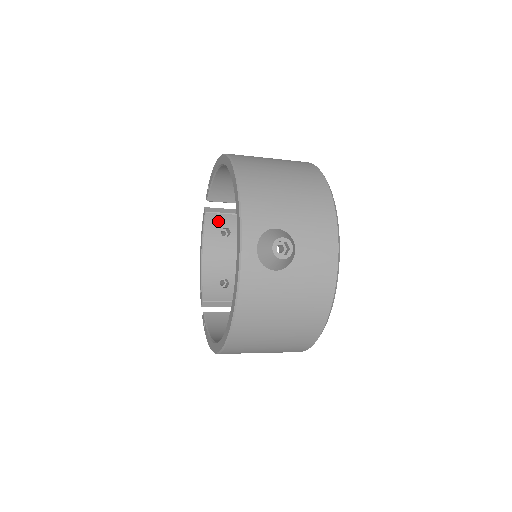
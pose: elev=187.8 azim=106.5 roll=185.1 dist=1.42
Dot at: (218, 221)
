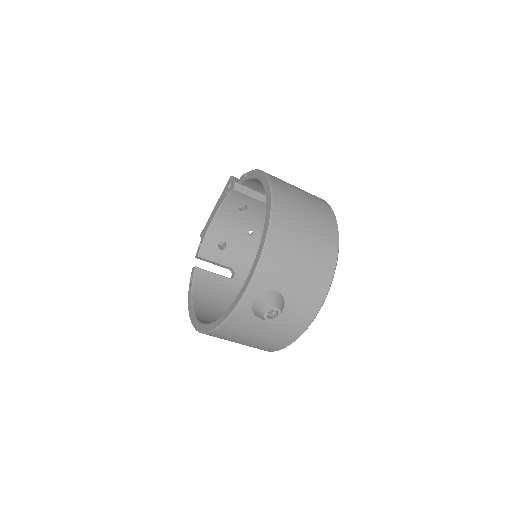
Dot at: (241, 198)
